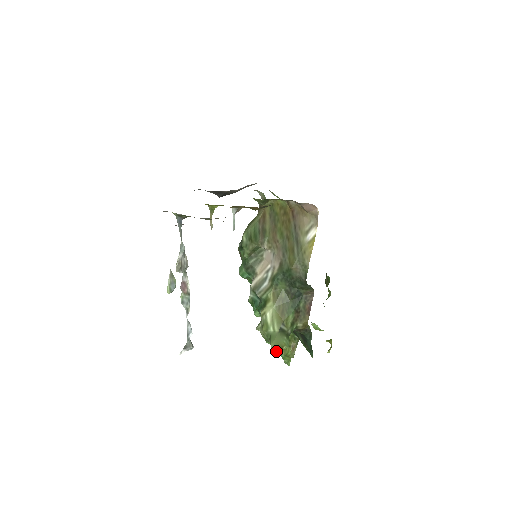
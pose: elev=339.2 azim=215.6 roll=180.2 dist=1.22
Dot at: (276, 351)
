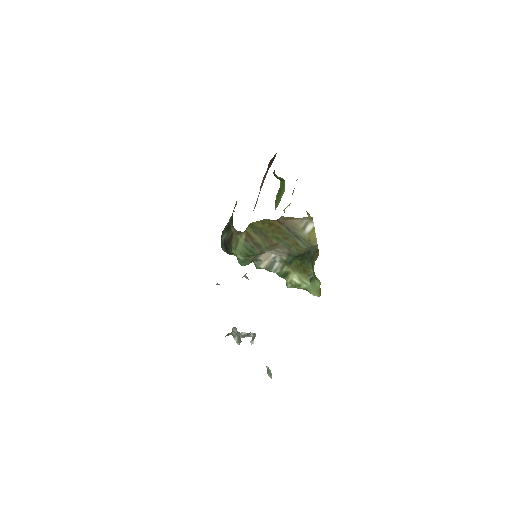
Dot at: (319, 295)
